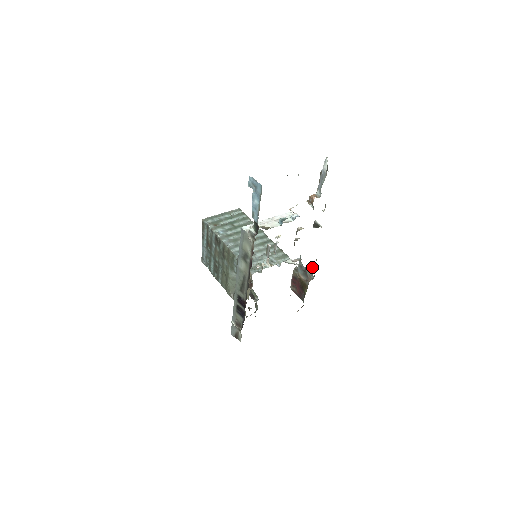
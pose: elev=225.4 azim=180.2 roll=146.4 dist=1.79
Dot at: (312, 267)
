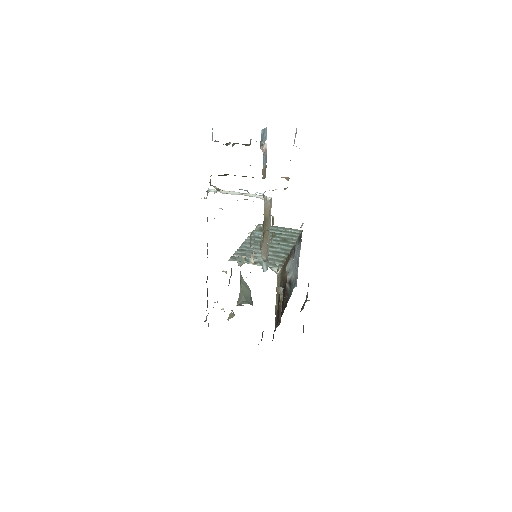
Dot at: occluded
